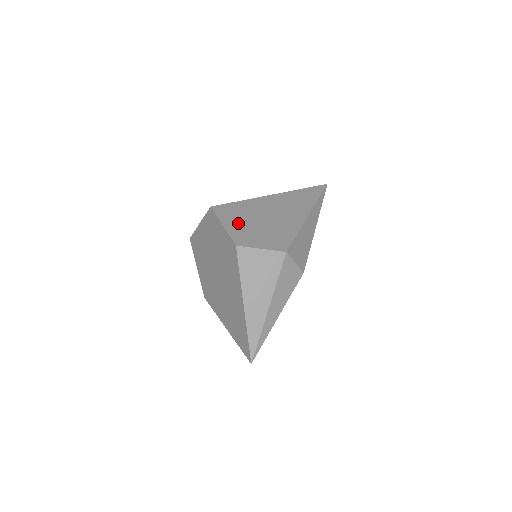
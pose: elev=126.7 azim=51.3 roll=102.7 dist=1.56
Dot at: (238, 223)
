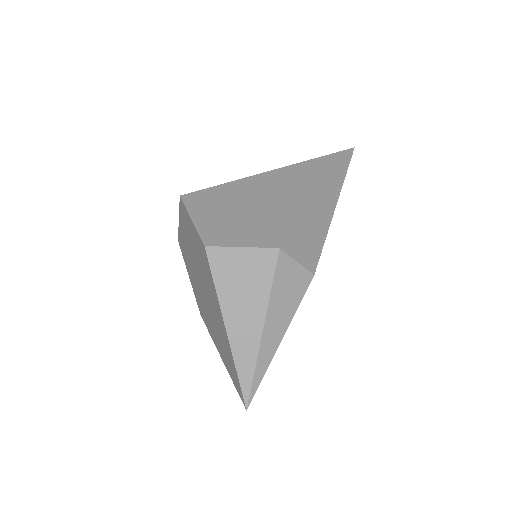
Dot at: (214, 214)
